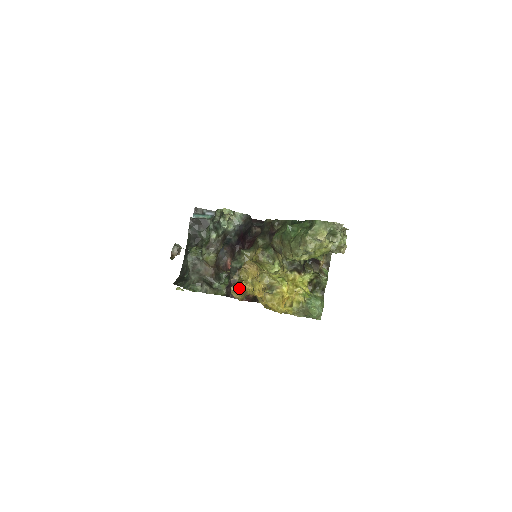
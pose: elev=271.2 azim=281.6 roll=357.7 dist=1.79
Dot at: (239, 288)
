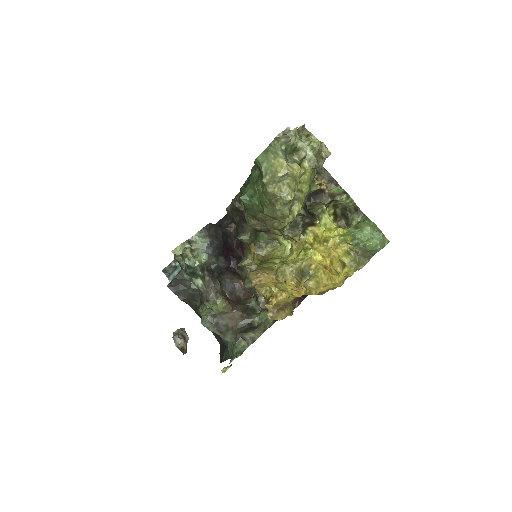
Dot at: (275, 307)
